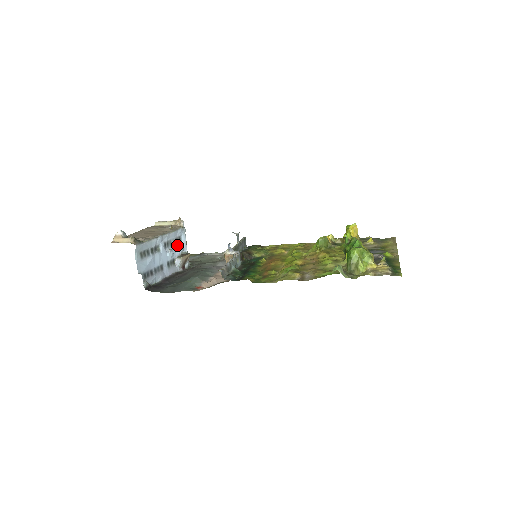
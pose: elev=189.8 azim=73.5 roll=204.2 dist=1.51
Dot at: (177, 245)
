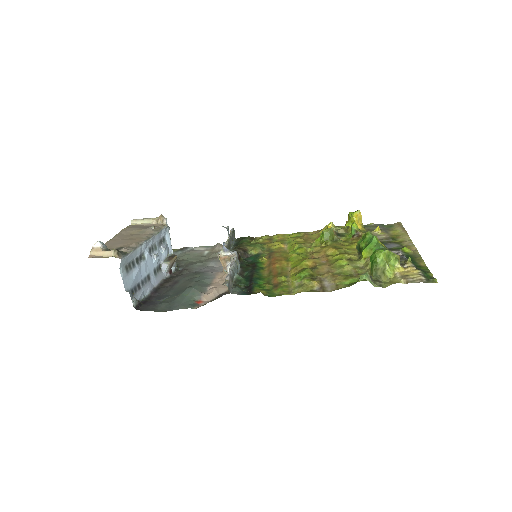
Dot at: (162, 247)
